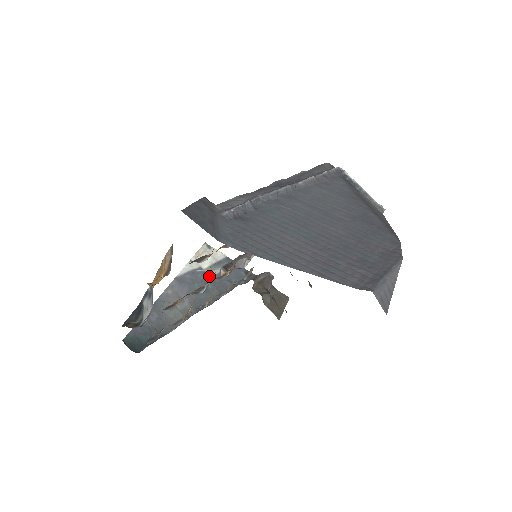
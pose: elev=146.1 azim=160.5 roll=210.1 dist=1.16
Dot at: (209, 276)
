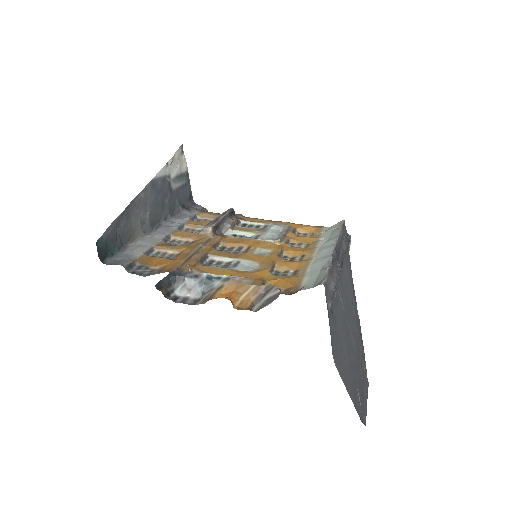
Dot at: (171, 189)
